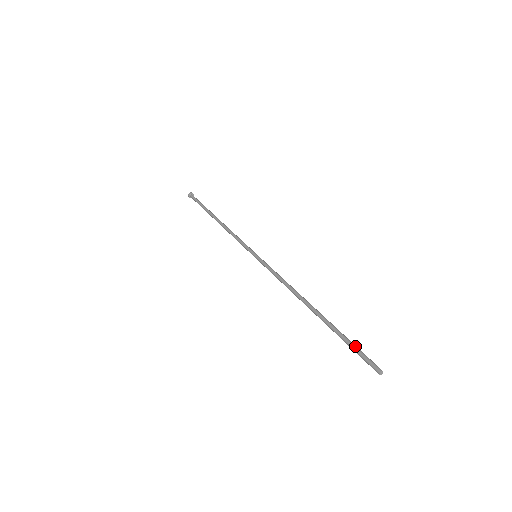
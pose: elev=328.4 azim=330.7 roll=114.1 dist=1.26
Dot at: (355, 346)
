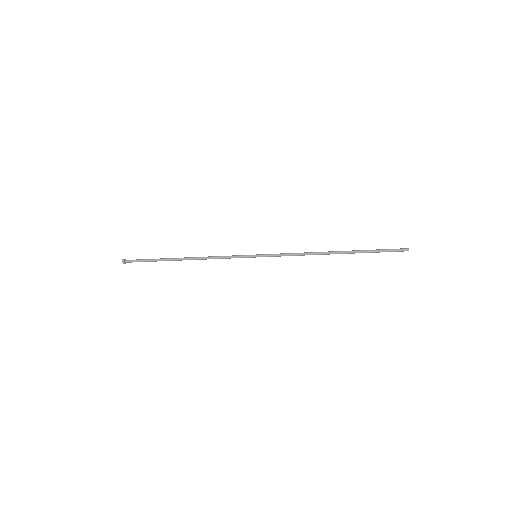
Dot at: (383, 249)
